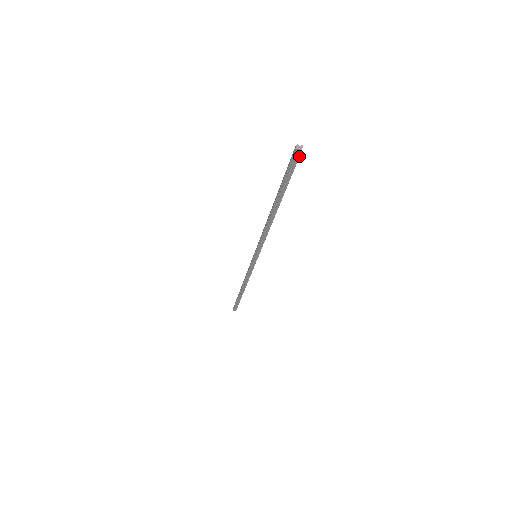
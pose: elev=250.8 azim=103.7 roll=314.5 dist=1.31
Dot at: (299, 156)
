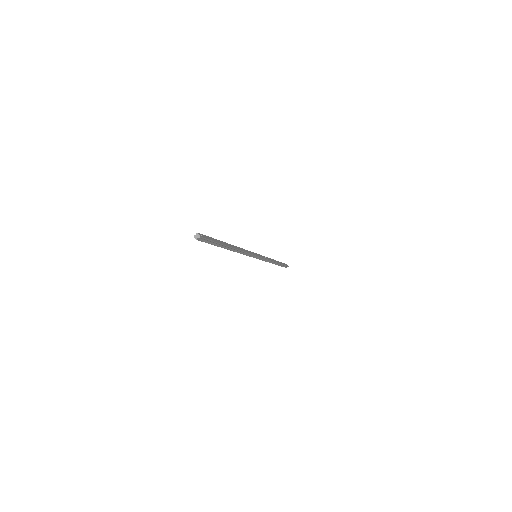
Dot at: (203, 238)
